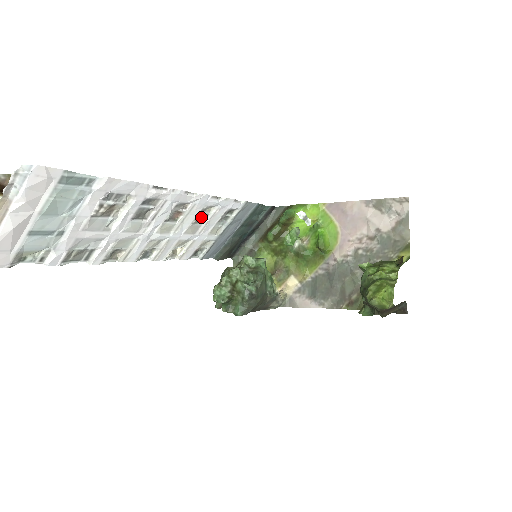
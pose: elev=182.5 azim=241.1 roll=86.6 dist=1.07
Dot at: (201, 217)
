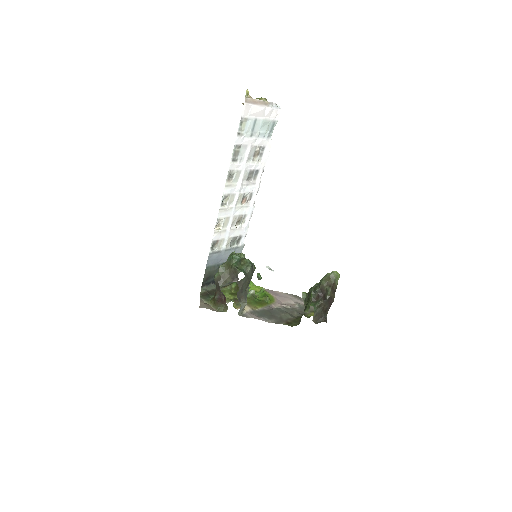
Dot at: (240, 220)
